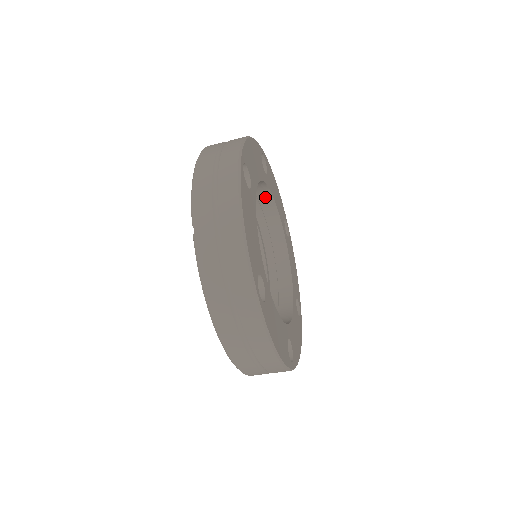
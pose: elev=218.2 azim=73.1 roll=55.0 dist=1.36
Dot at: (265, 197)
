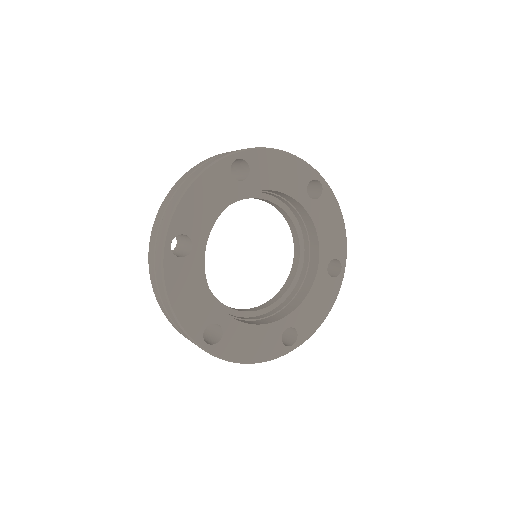
Dot at: occluded
